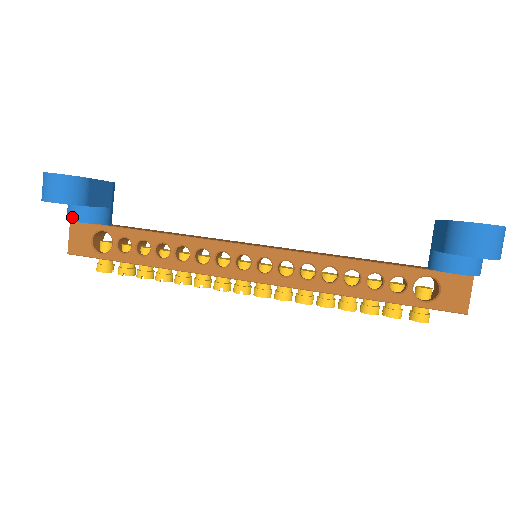
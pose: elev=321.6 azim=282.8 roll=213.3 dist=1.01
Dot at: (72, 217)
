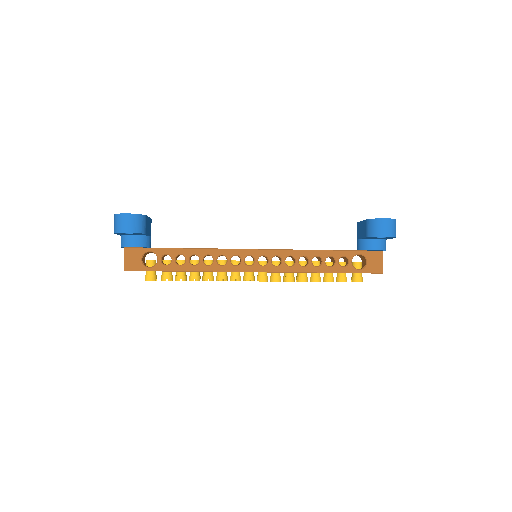
Dot at: (129, 244)
